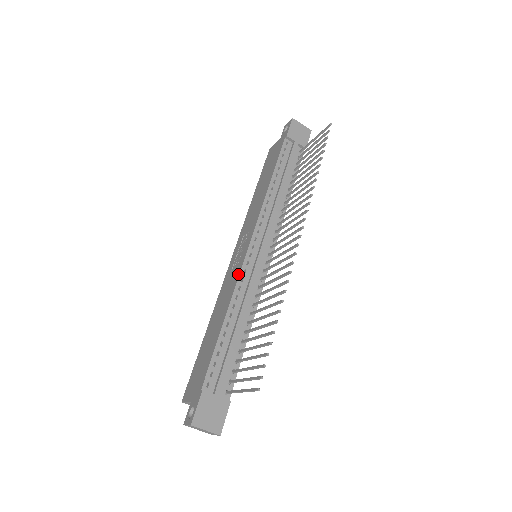
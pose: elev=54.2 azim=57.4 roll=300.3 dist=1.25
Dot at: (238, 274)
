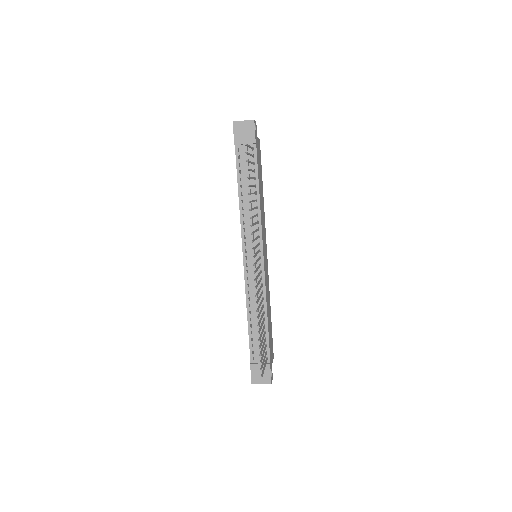
Dot at: (245, 282)
